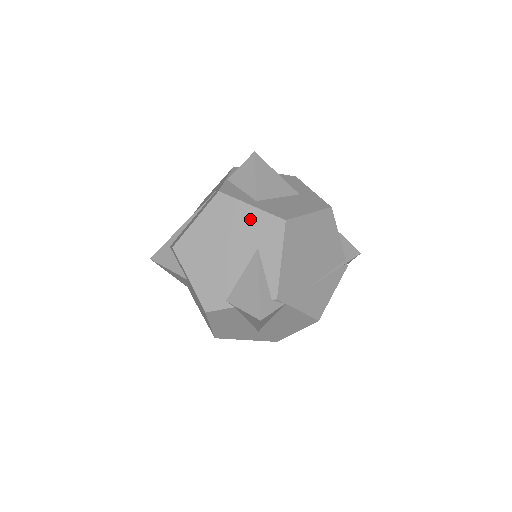
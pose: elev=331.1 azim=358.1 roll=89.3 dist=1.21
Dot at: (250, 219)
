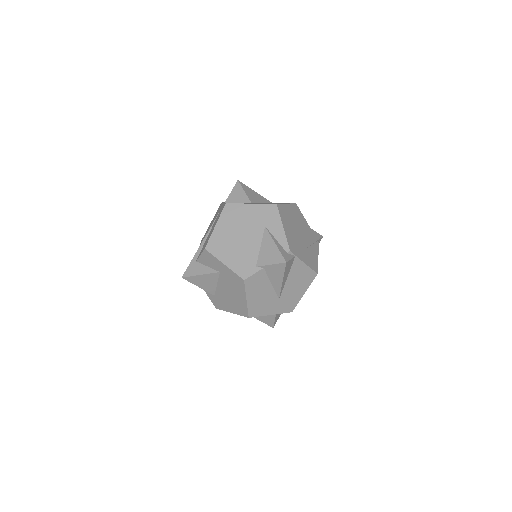
Dot at: (253, 212)
